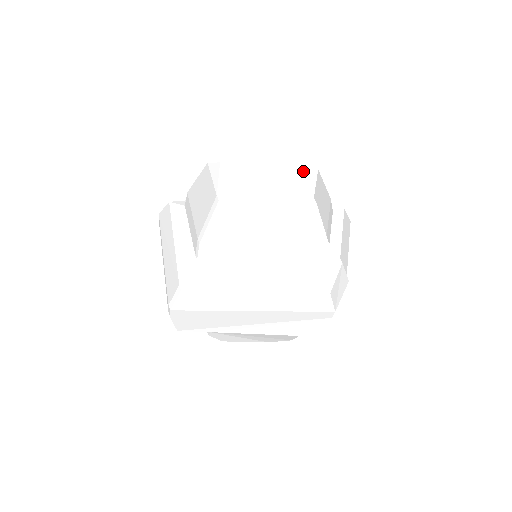
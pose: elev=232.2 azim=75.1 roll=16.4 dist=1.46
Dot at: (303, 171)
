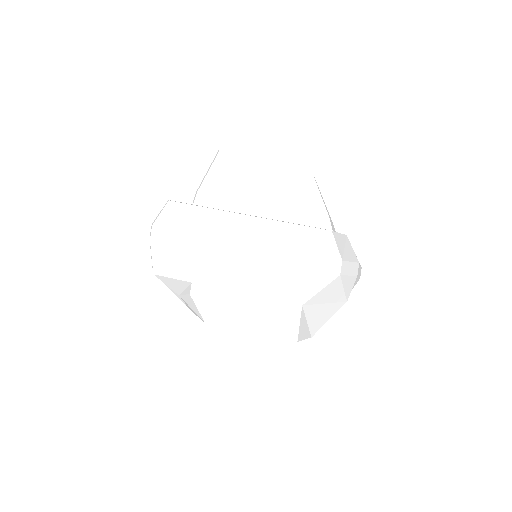
Dot at: occluded
